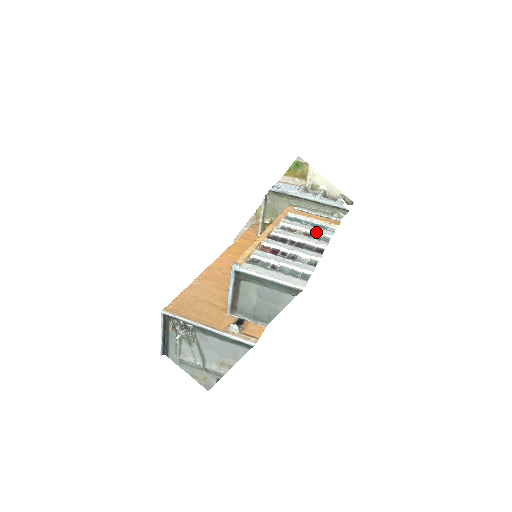
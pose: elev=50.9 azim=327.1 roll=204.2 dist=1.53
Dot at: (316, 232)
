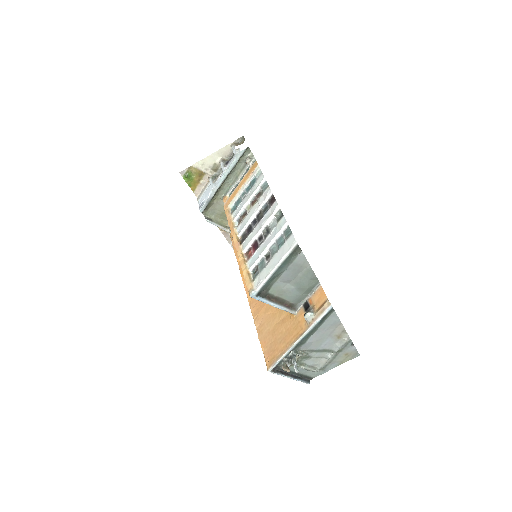
Dot at: (255, 192)
